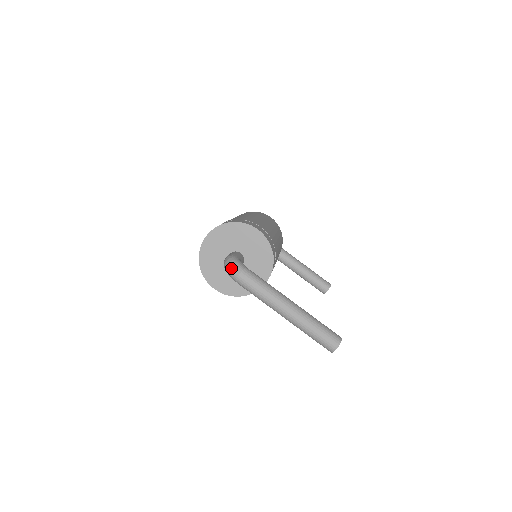
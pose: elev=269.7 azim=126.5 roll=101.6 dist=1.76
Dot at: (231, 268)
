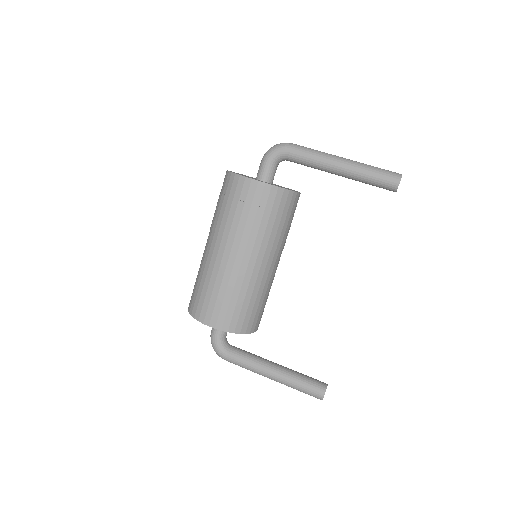
Dot at: (277, 144)
